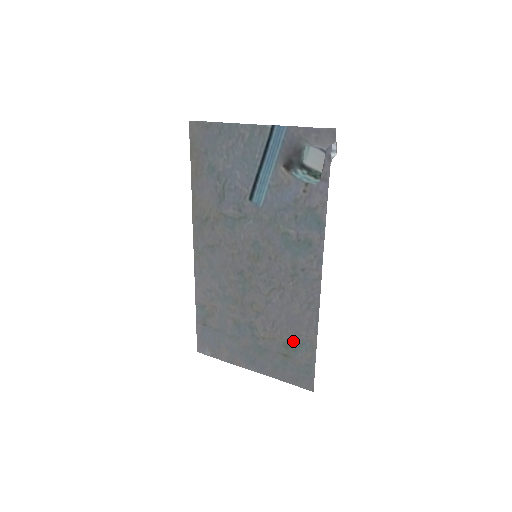
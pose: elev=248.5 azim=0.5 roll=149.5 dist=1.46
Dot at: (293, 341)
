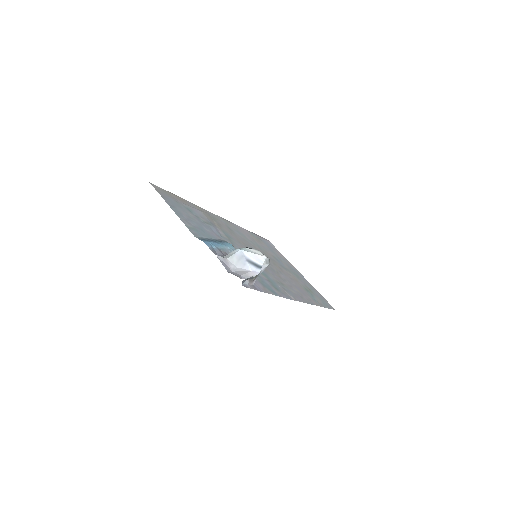
Dot at: (308, 293)
